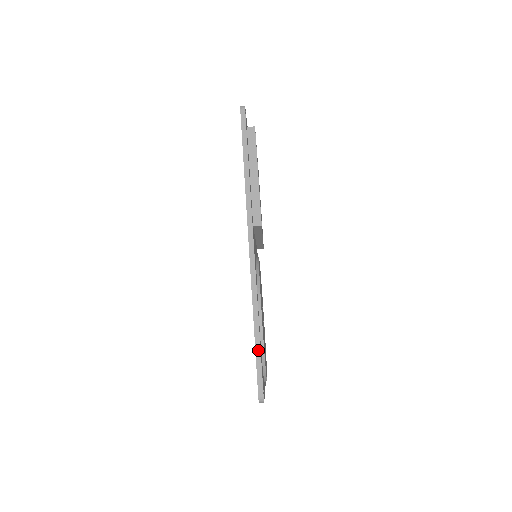
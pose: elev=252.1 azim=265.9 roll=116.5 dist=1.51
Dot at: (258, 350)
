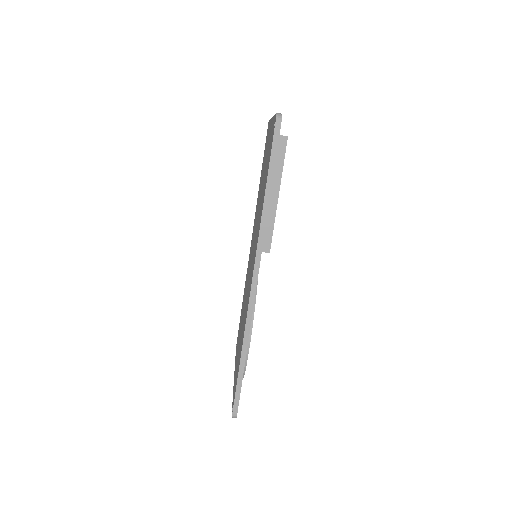
Dot at: (240, 378)
